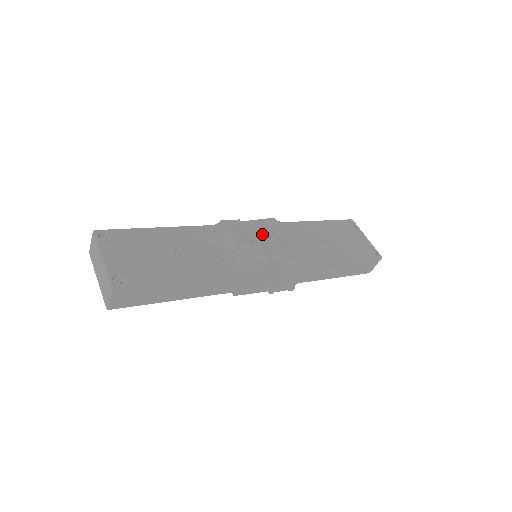
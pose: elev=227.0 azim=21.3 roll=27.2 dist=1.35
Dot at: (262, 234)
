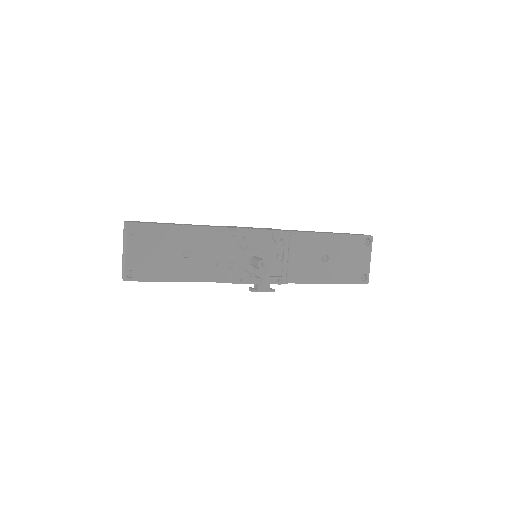
Dot at: (256, 266)
